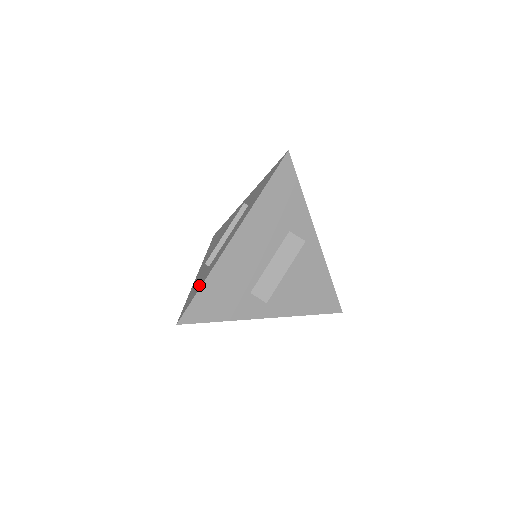
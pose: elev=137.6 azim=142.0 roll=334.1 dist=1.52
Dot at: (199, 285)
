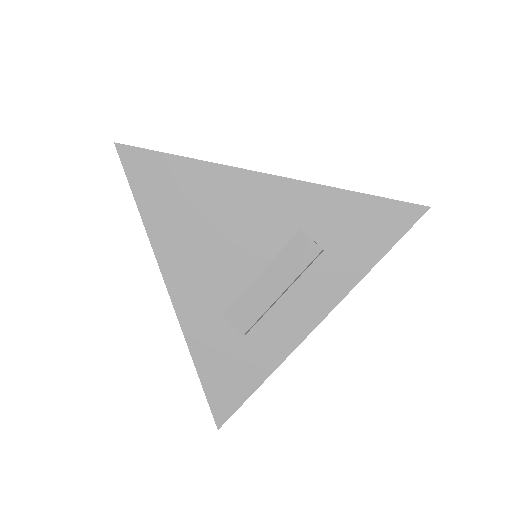
Dot at: (245, 375)
